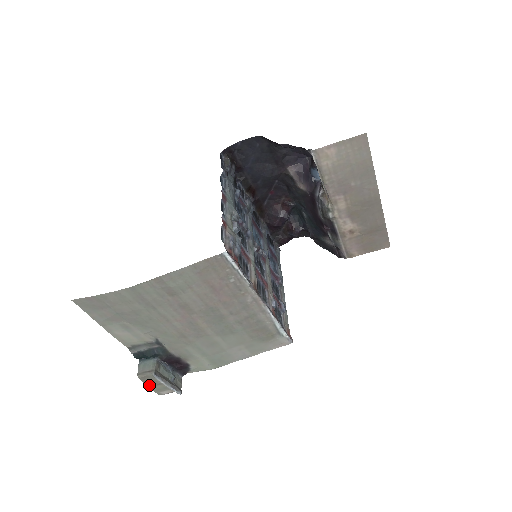
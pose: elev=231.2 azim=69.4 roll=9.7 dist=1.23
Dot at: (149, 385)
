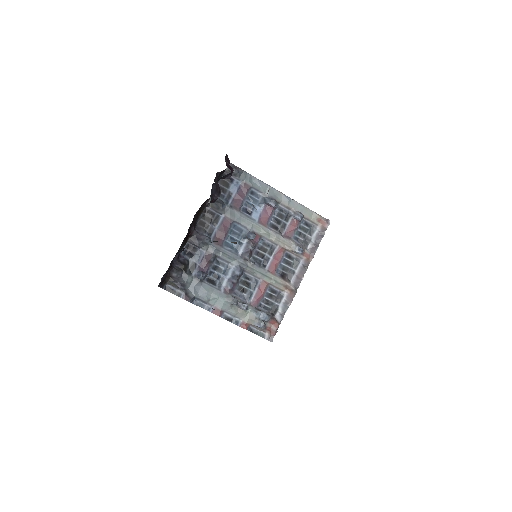
Dot at: occluded
